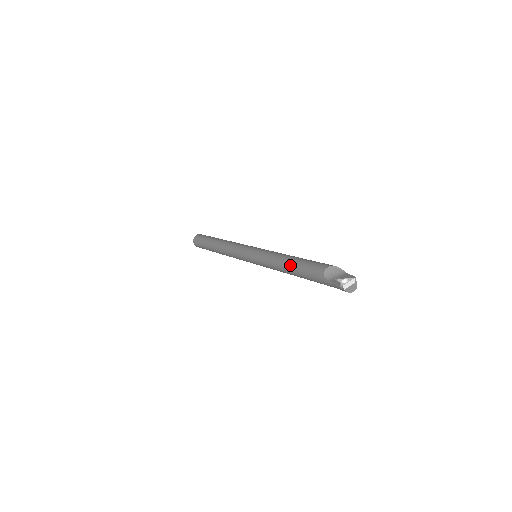
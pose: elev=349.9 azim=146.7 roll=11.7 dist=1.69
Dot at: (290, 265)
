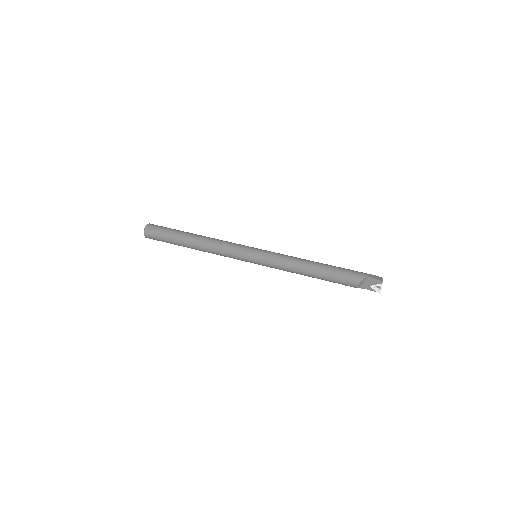
Dot at: occluded
